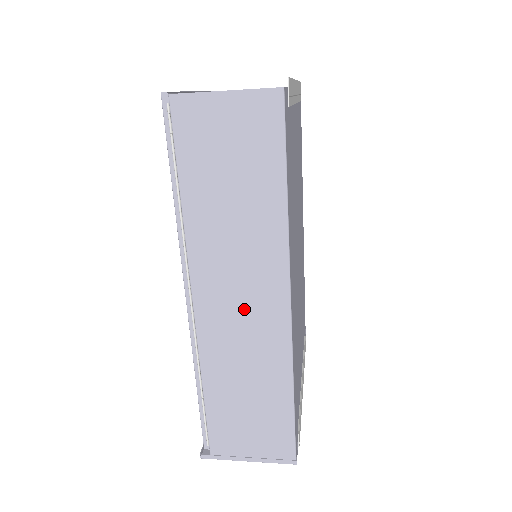
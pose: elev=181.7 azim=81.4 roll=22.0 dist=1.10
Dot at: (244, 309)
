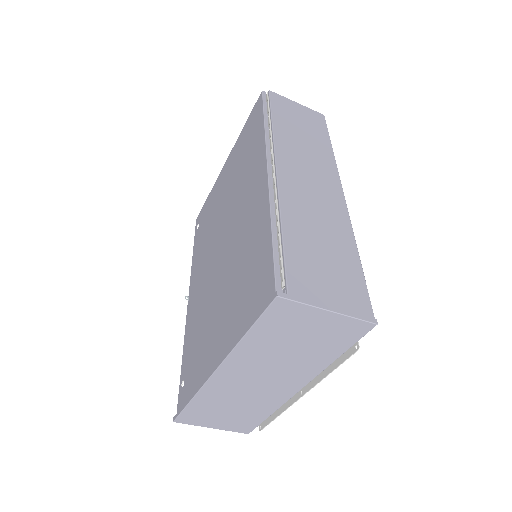
Dot at: (314, 185)
